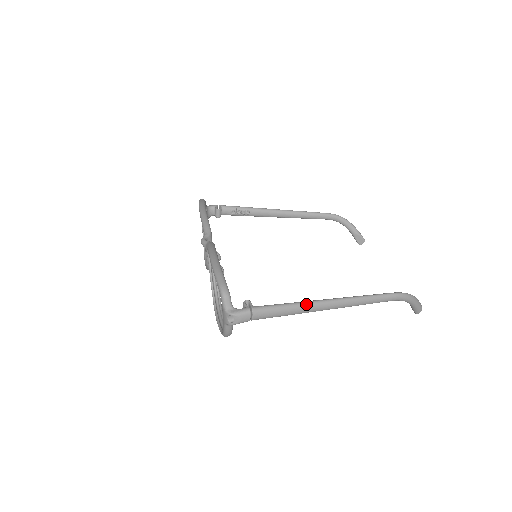
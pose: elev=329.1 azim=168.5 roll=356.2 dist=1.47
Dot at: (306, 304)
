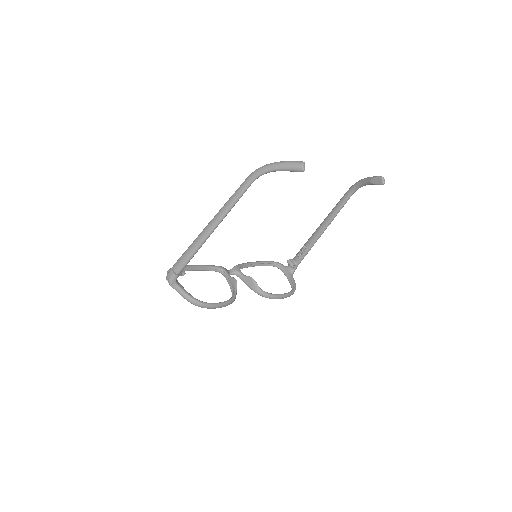
Dot at: (196, 238)
